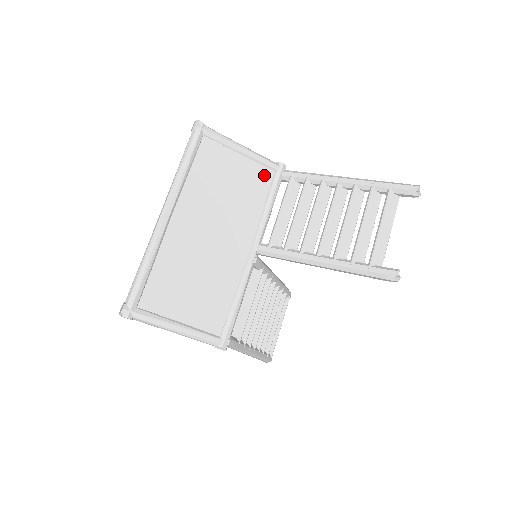
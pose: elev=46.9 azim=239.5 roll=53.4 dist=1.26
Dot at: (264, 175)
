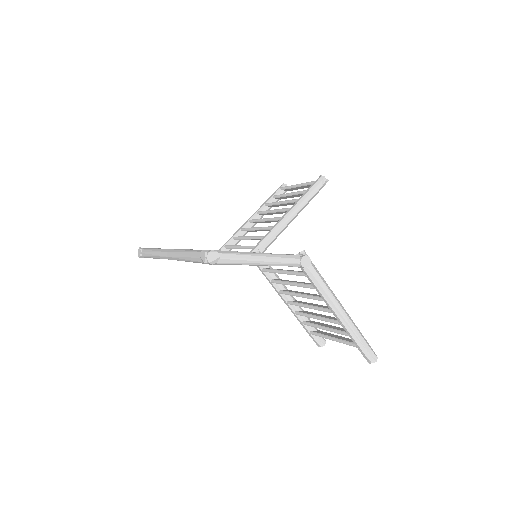
Dot at: occluded
